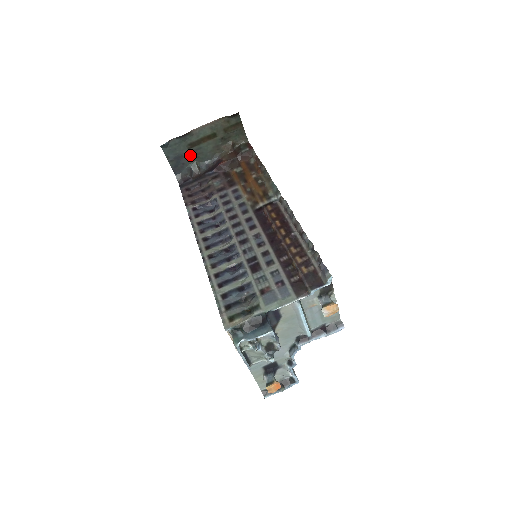
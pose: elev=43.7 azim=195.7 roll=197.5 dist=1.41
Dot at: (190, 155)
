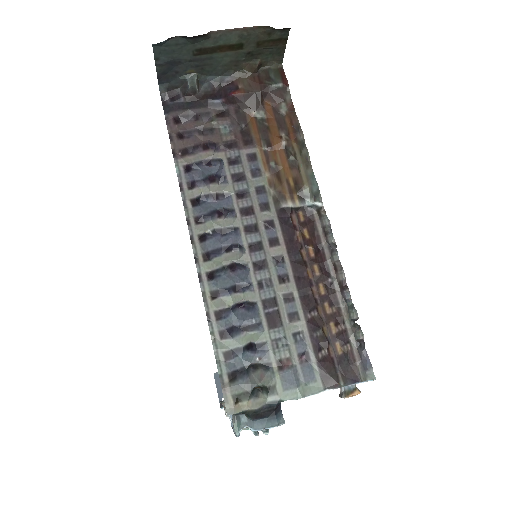
Dot at: (192, 63)
